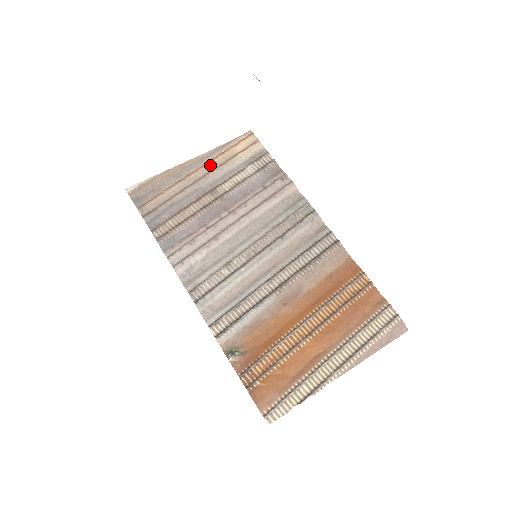
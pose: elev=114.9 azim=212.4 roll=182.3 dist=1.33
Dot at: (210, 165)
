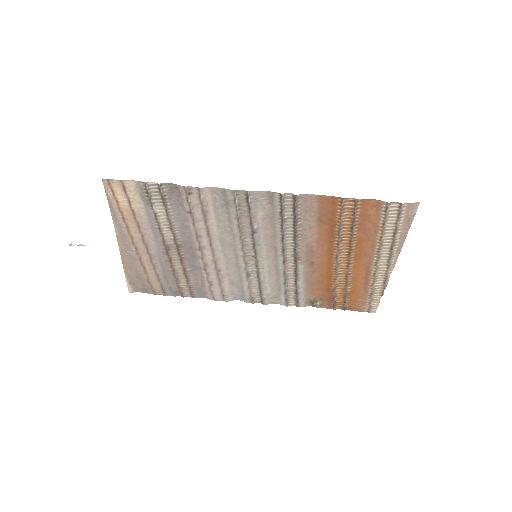
Dot at: (134, 234)
